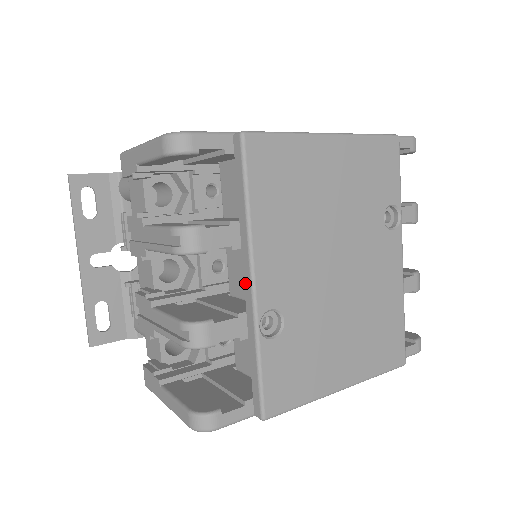
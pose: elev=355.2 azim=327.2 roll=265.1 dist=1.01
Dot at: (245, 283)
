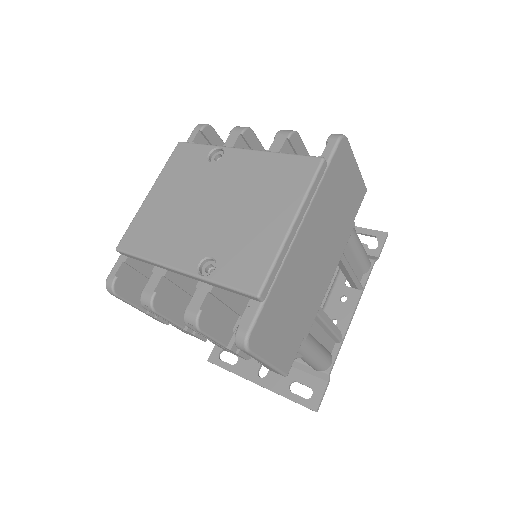
Dot at: (183, 275)
